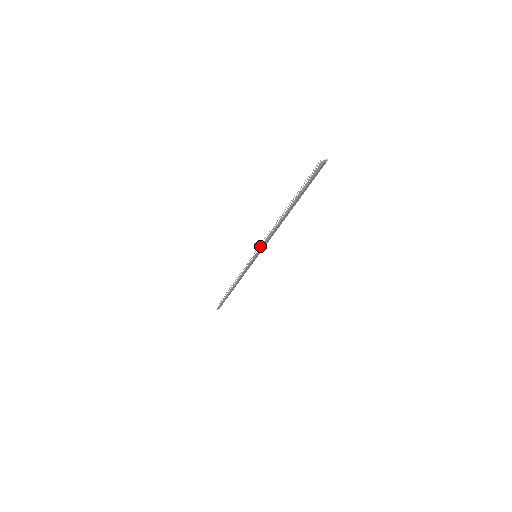
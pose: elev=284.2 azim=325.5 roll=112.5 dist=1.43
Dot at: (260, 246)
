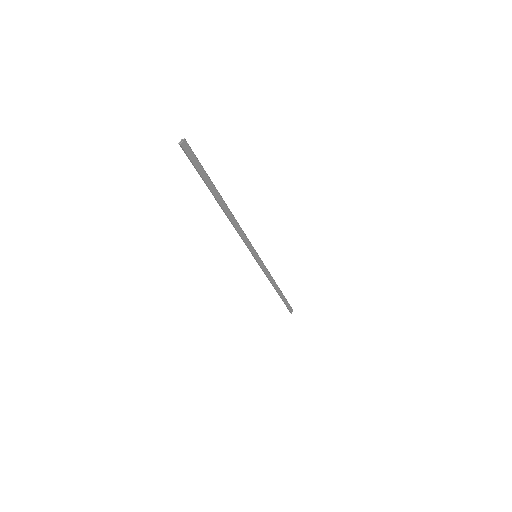
Dot at: occluded
